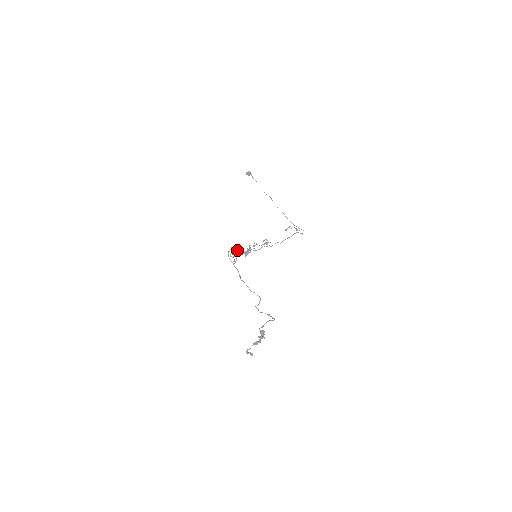
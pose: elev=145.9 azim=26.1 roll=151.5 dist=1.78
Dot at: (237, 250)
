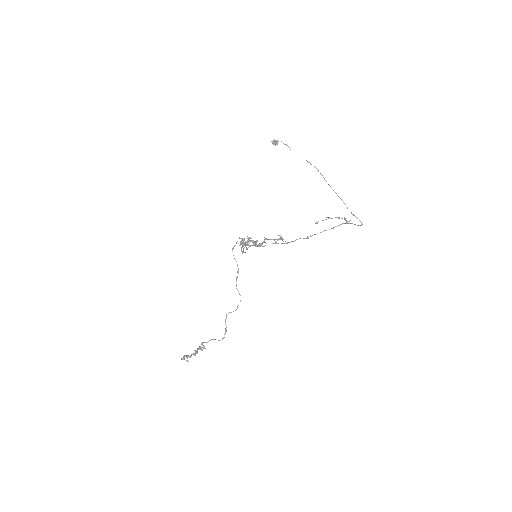
Dot at: (242, 243)
